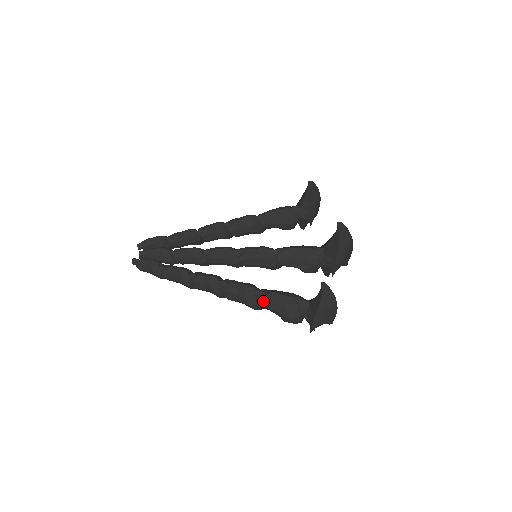
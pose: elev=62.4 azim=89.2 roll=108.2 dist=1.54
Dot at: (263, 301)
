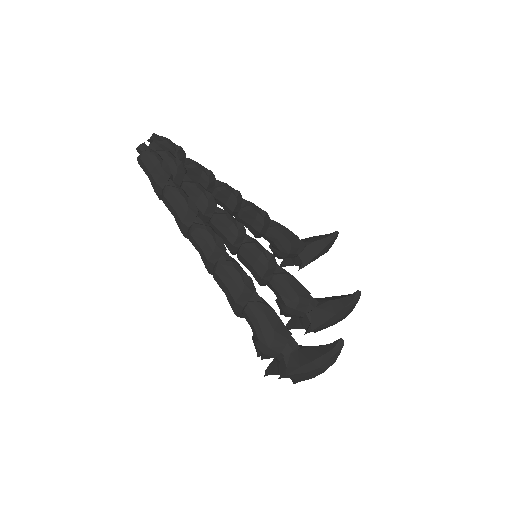
Dot at: (256, 309)
